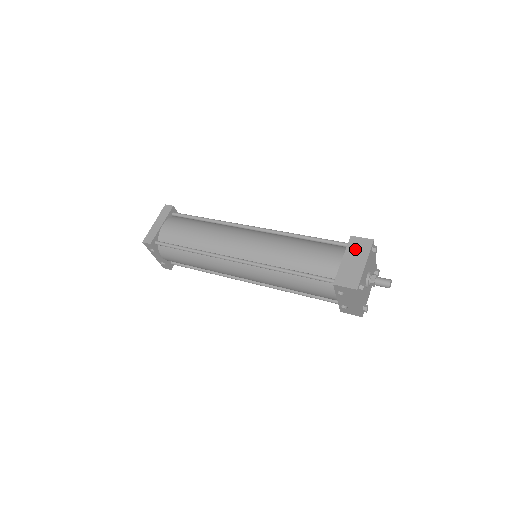
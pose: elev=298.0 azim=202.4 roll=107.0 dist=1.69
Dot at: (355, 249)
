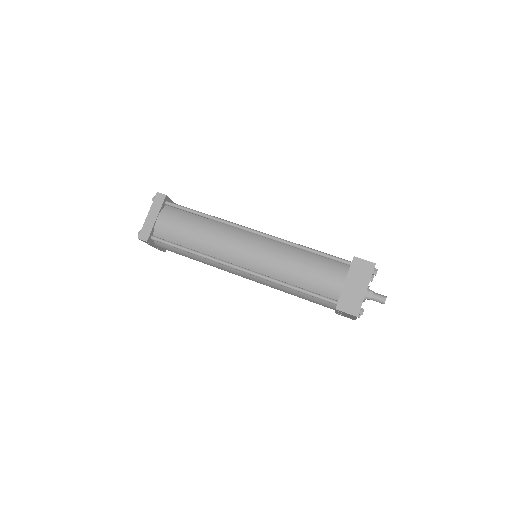
Dot at: (357, 272)
